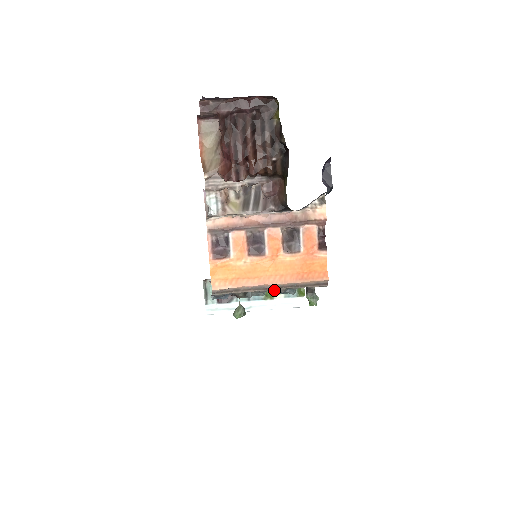
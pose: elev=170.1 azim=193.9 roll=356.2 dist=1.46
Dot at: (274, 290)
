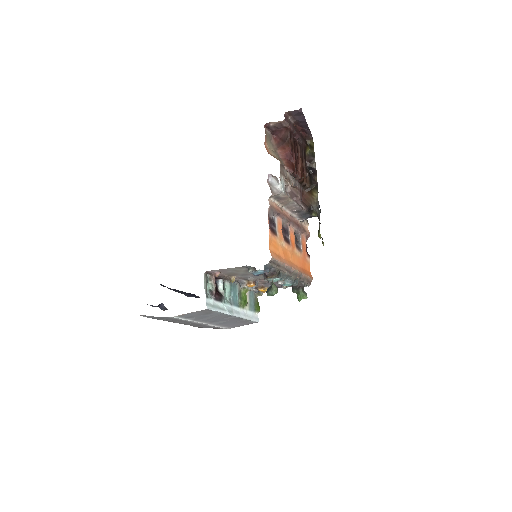
Dot at: (279, 283)
